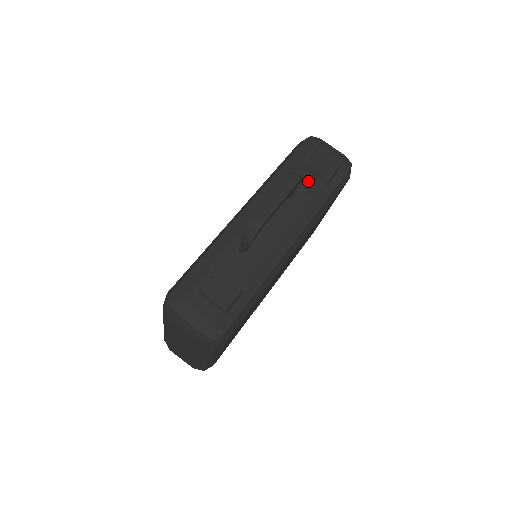
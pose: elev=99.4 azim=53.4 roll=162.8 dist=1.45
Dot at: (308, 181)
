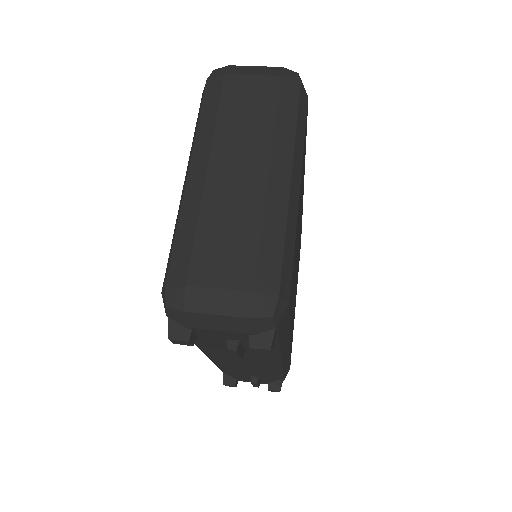
Dot at: occluded
